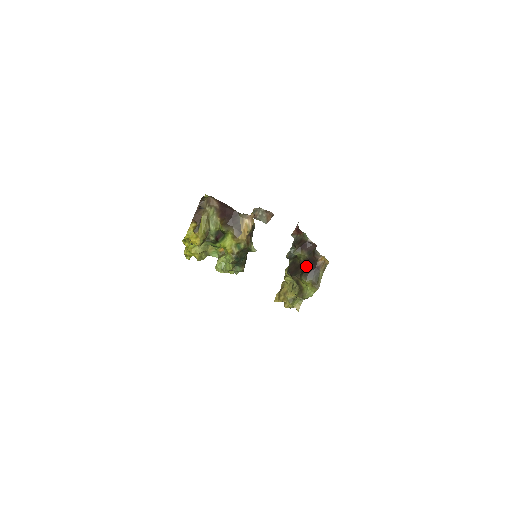
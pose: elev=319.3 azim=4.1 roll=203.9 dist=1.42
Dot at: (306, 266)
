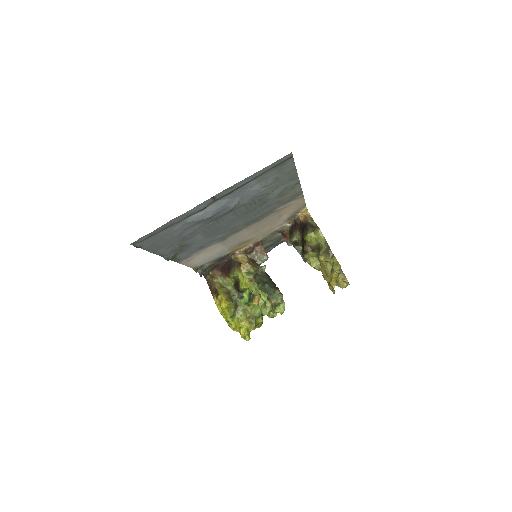
Dot at: occluded
